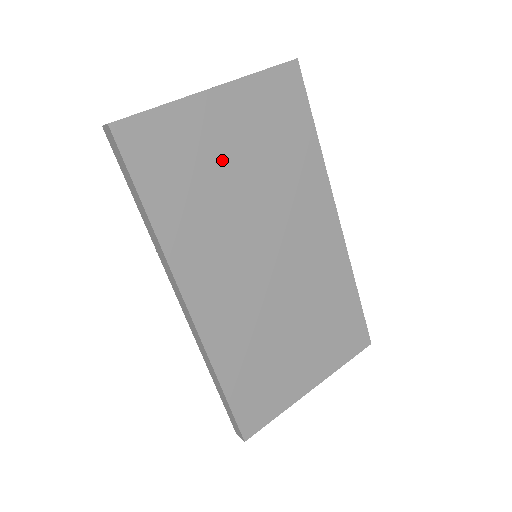
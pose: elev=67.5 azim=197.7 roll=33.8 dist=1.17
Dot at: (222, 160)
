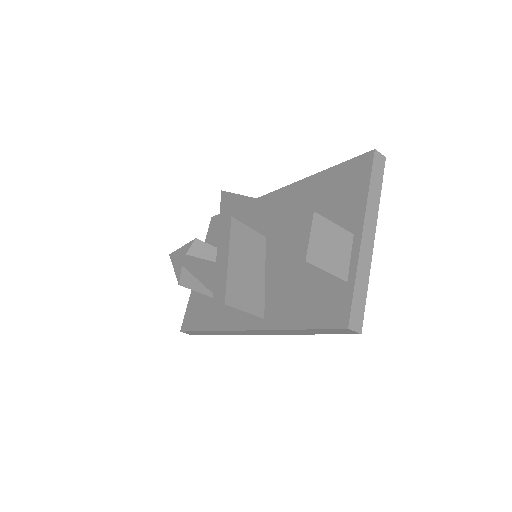
Dot at: occluded
